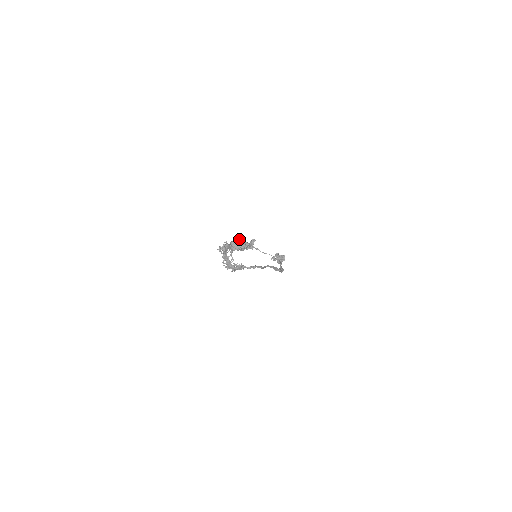
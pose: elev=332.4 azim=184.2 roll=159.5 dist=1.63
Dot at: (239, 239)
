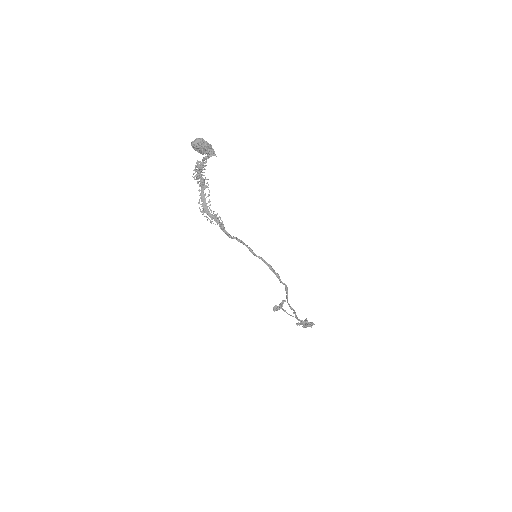
Dot at: (203, 140)
